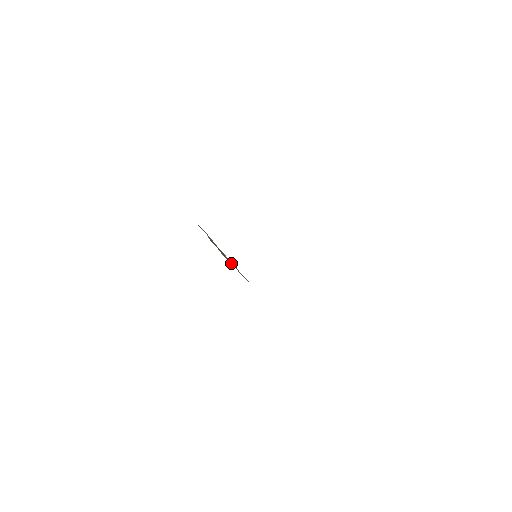
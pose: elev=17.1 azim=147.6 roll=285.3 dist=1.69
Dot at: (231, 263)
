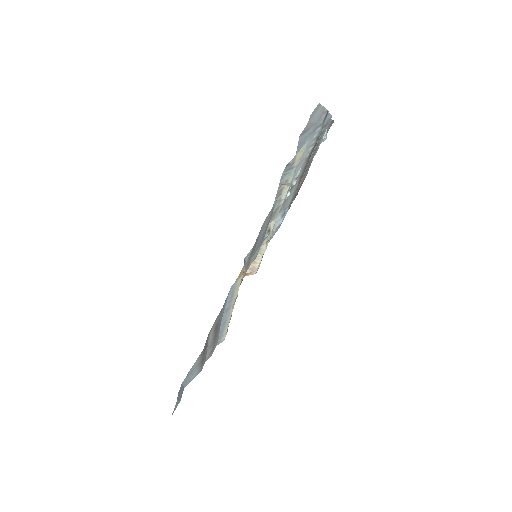
Dot at: occluded
